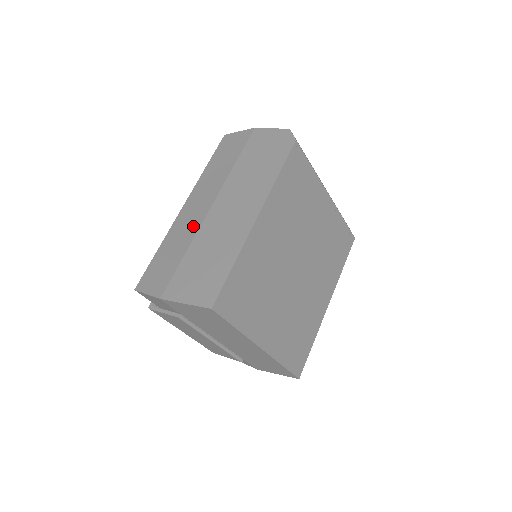
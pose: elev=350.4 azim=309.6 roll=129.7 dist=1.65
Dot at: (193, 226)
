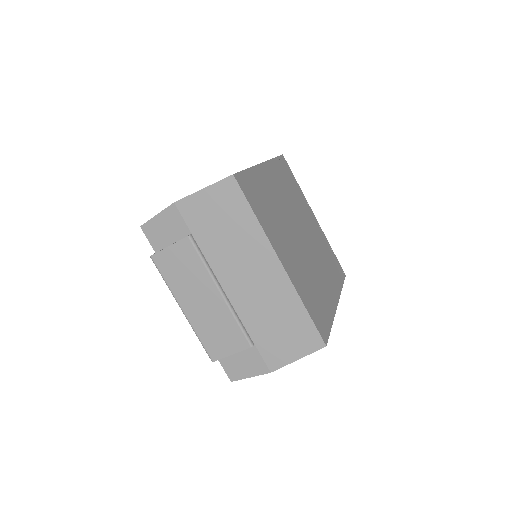
Dot at: occluded
